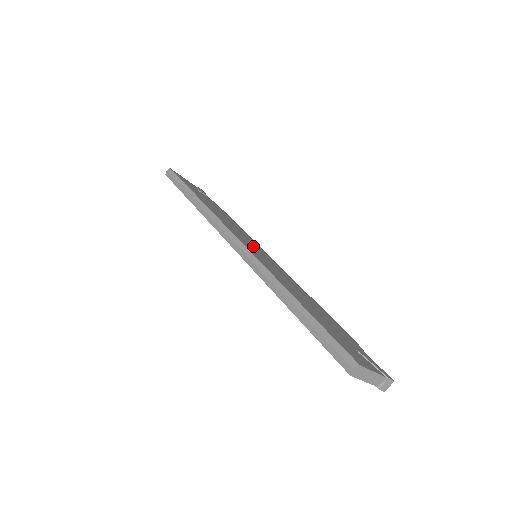
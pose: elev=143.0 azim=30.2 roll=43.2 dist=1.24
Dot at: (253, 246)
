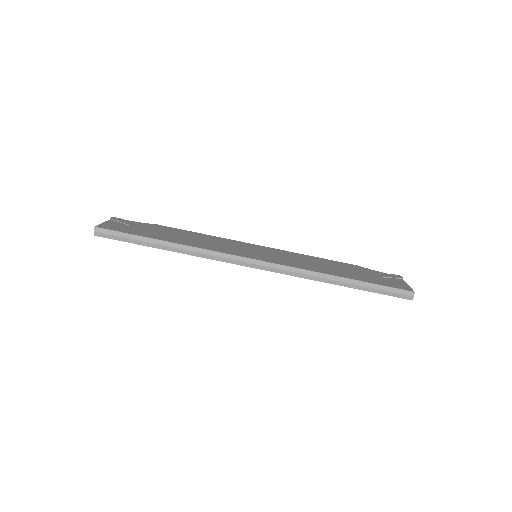
Dot at: (246, 250)
